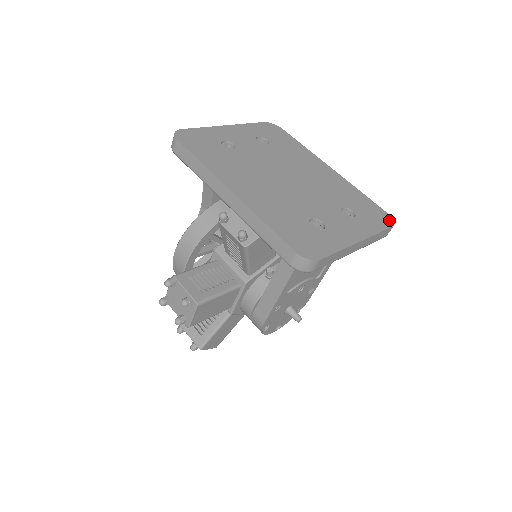
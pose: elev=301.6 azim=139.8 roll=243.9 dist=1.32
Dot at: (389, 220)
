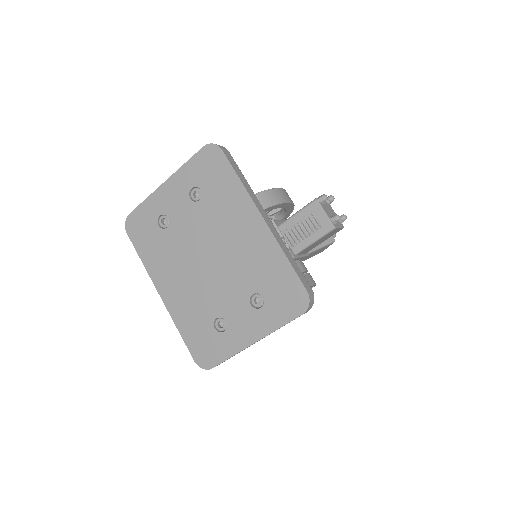
Dot at: (302, 304)
